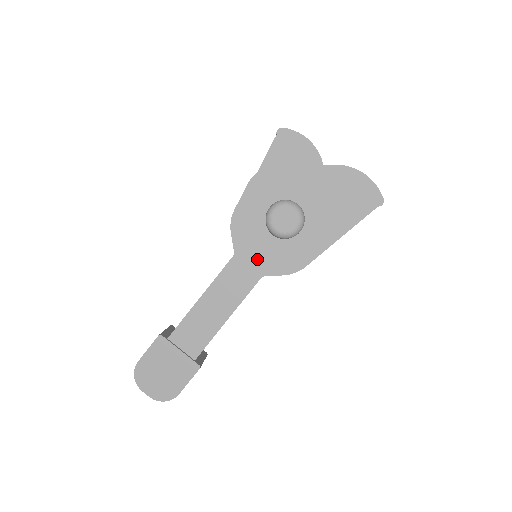
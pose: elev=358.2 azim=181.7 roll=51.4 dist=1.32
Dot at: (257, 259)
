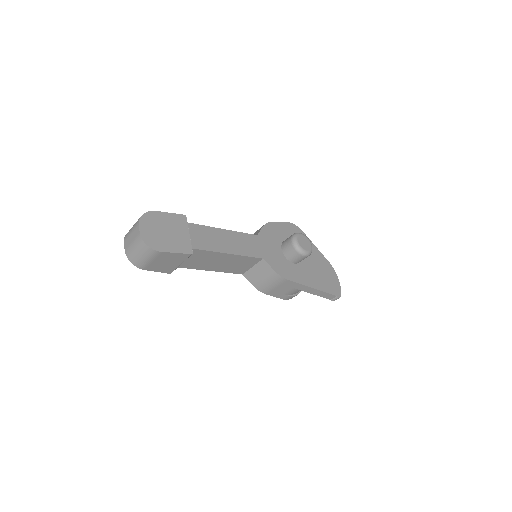
Dot at: (267, 250)
